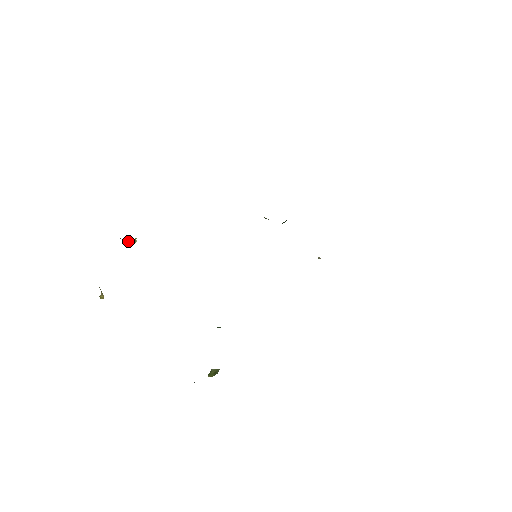
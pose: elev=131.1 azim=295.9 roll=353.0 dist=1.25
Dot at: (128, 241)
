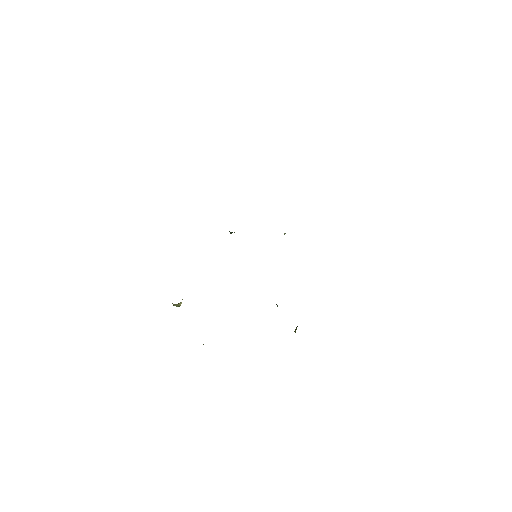
Dot at: (180, 303)
